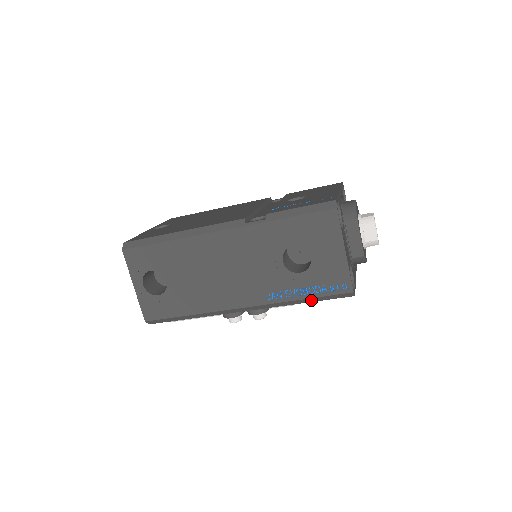
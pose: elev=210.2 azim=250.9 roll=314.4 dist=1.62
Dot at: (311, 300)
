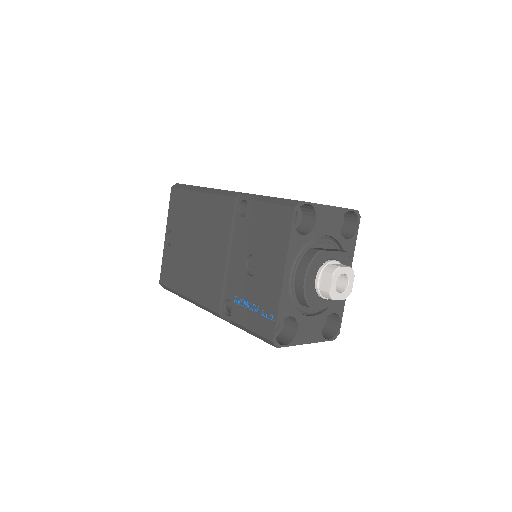
Dot at: occluded
